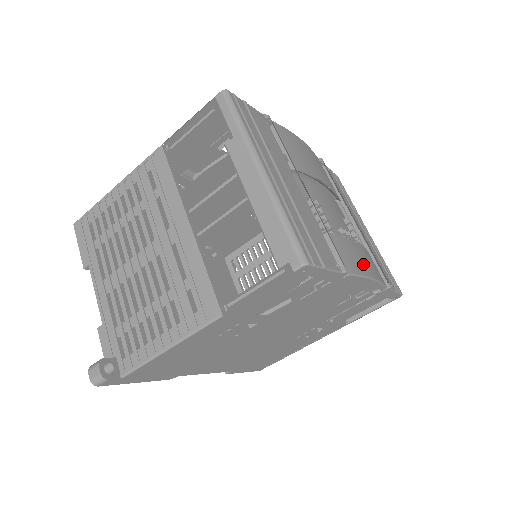
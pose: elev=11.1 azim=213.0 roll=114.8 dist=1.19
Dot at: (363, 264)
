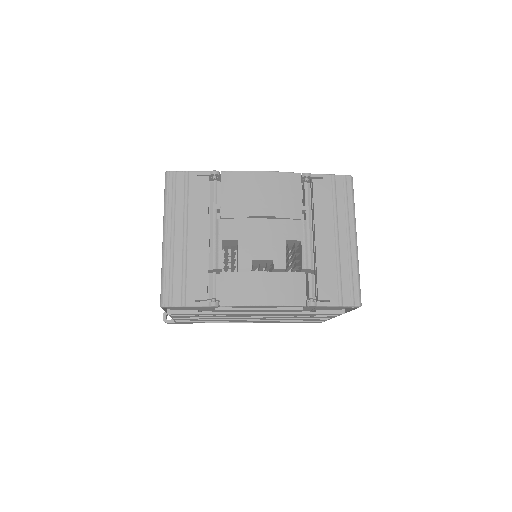
Dot at: (255, 294)
